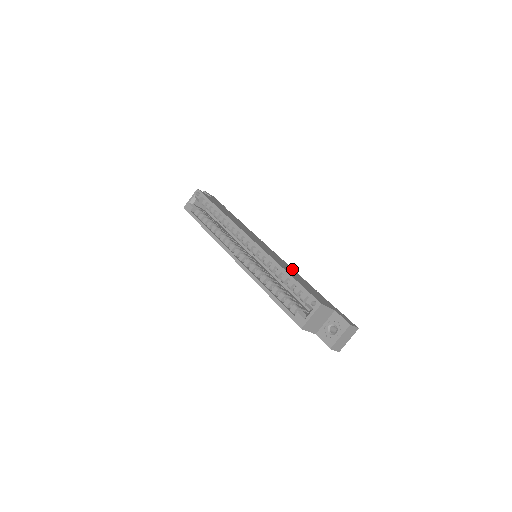
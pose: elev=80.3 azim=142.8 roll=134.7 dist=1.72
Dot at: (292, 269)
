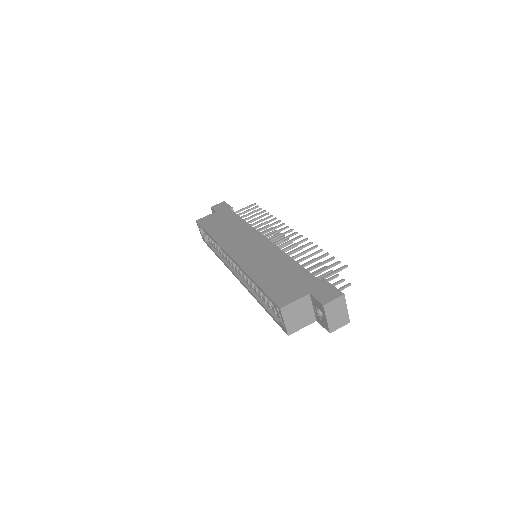
Dot at: (280, 254)
